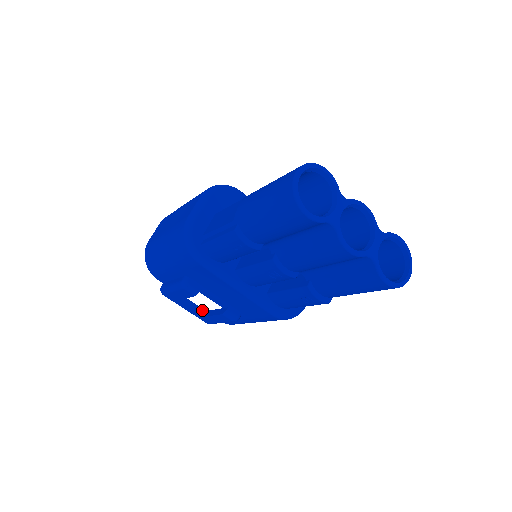
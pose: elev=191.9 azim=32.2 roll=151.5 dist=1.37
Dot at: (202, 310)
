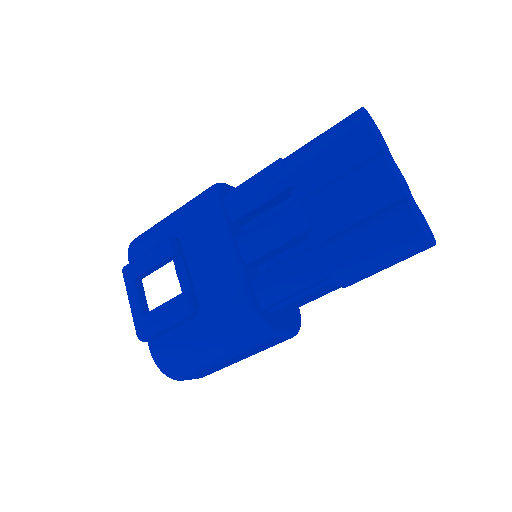
Dot at: (148, 310)
